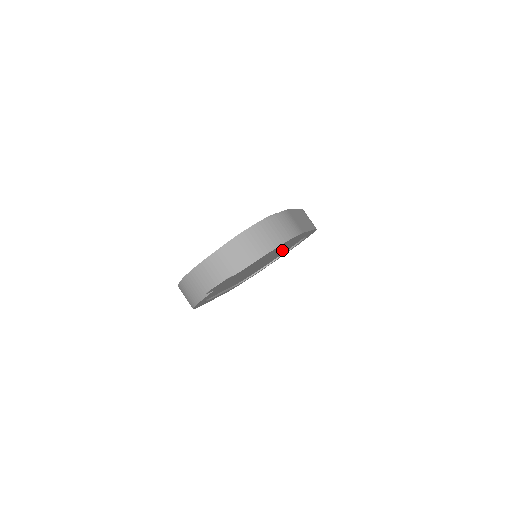
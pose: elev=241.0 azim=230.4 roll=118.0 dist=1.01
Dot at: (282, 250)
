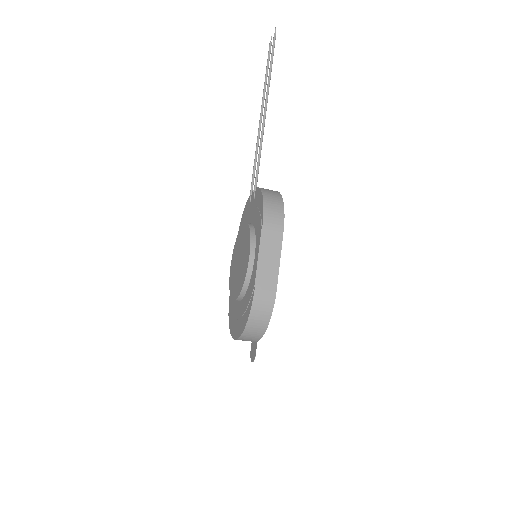
Dot at: occluded
